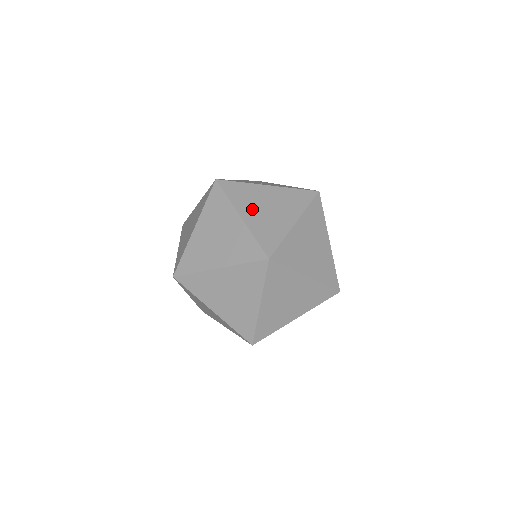
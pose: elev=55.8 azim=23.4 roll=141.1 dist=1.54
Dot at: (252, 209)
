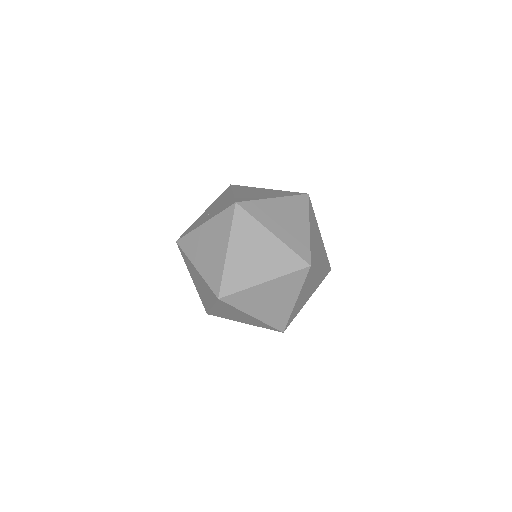
Dot at: (200, 256)
